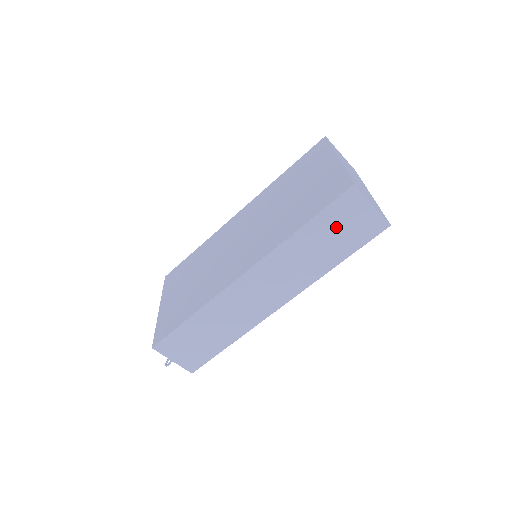
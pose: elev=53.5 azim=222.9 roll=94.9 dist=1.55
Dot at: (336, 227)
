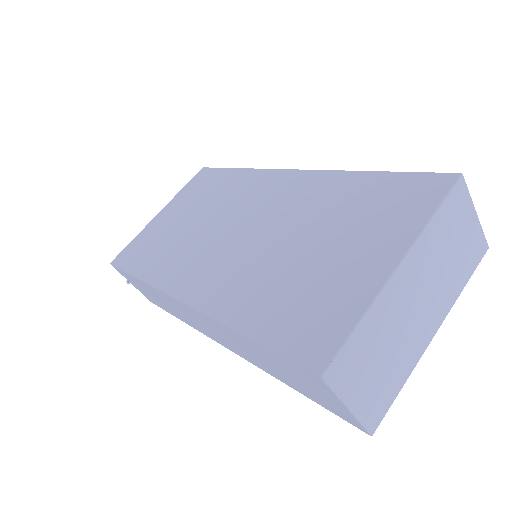
Dot at: (289, 372)
